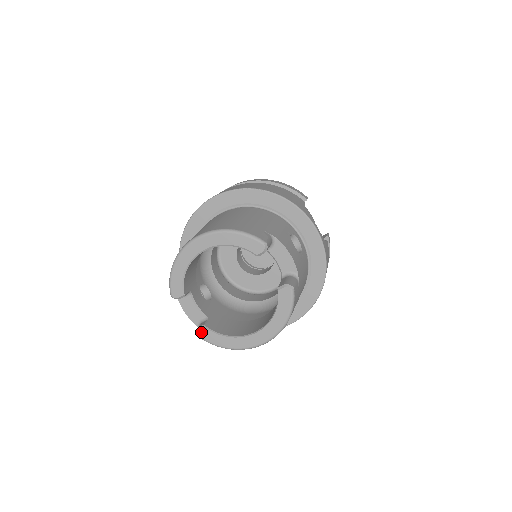
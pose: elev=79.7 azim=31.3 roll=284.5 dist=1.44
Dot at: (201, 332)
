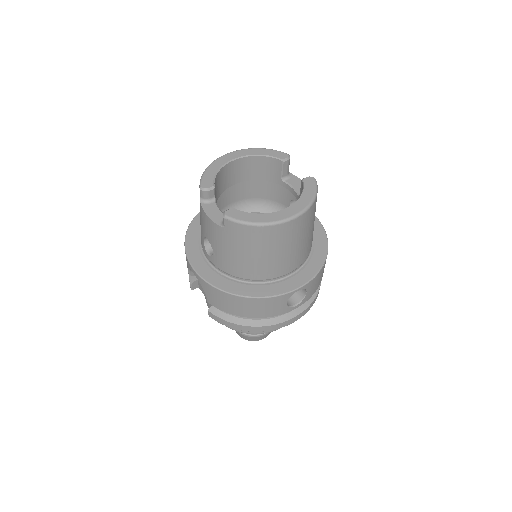
Dot at: (229, 212)
